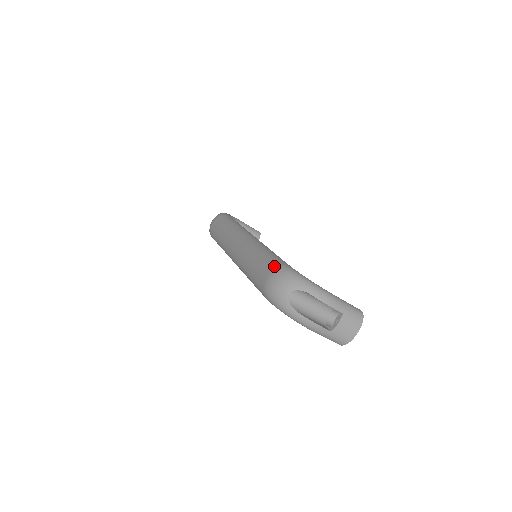
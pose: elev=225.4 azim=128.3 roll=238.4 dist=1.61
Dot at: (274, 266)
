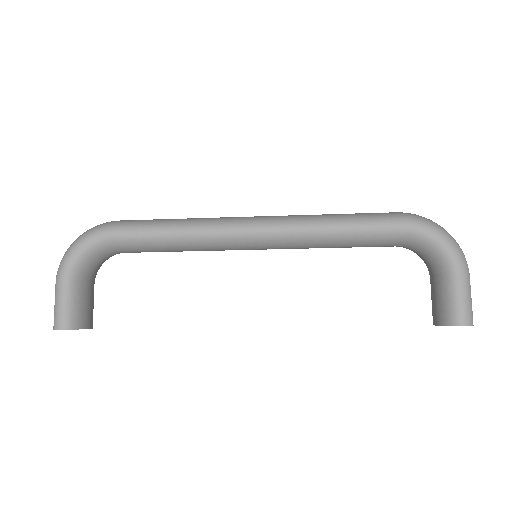
Dot at: occluded
